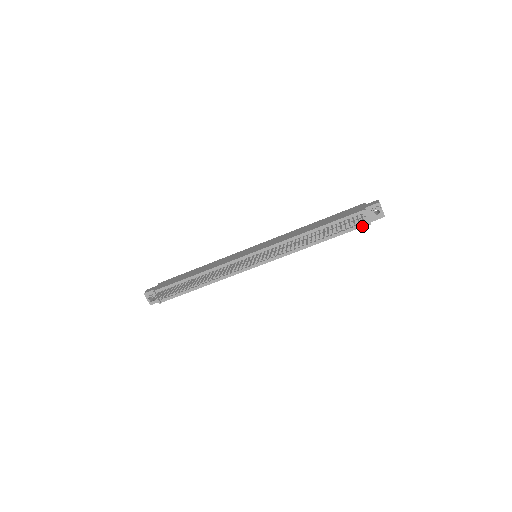
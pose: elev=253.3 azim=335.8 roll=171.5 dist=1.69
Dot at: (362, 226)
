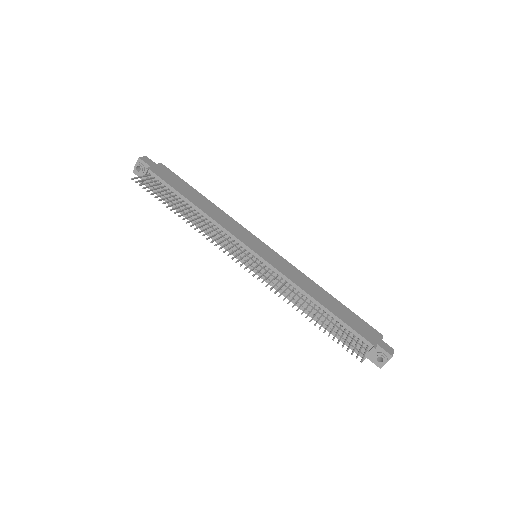
Dot at: (356, 352)
